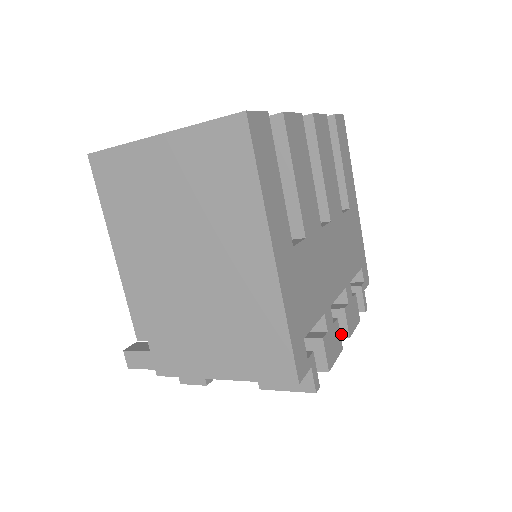
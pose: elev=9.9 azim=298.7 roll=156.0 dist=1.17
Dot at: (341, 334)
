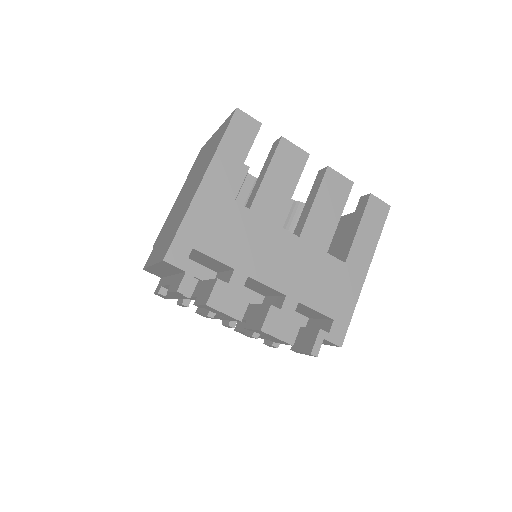
Dot at: (259, 326)
